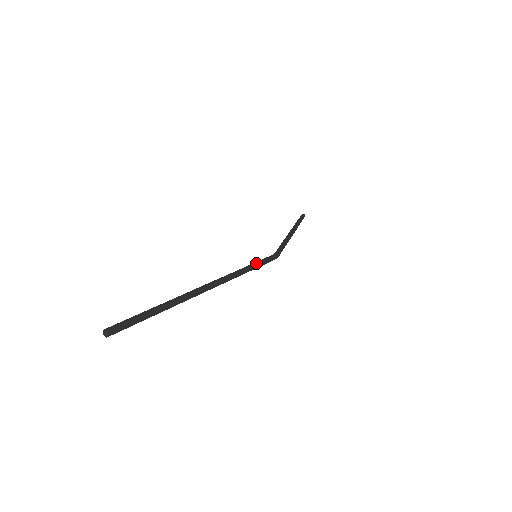
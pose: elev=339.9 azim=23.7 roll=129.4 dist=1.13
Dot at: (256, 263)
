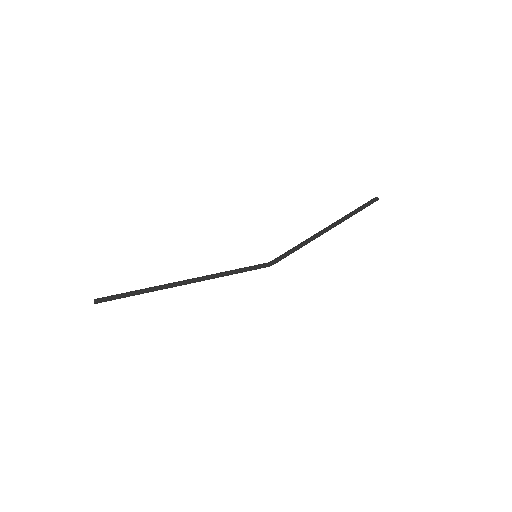
Dot at: (242, 270)
